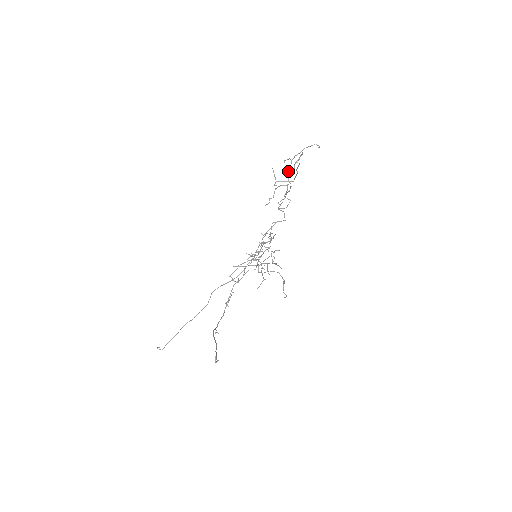
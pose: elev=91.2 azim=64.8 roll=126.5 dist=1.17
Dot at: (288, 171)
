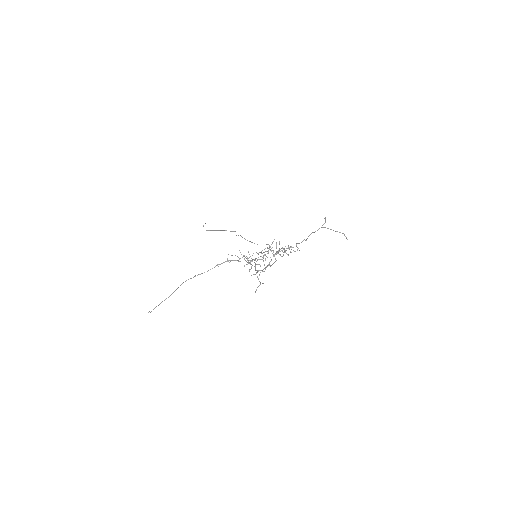
Dot at: (312, 232)
